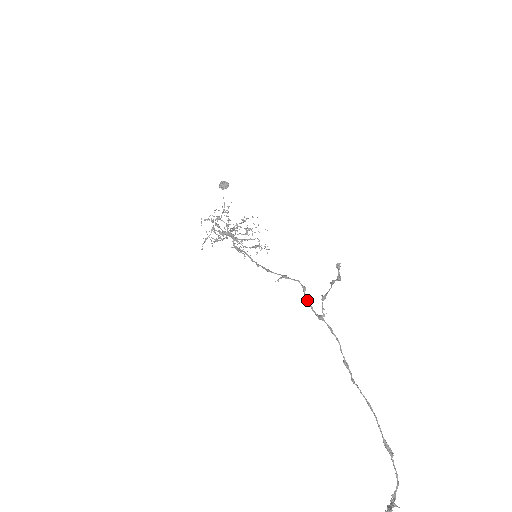
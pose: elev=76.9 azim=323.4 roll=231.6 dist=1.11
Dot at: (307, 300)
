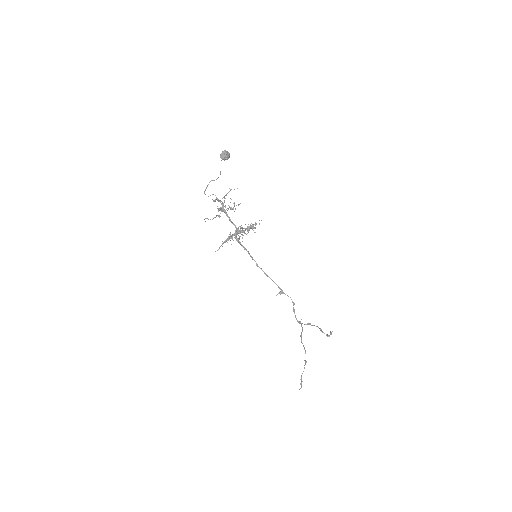
Dot at: (294, 312)
